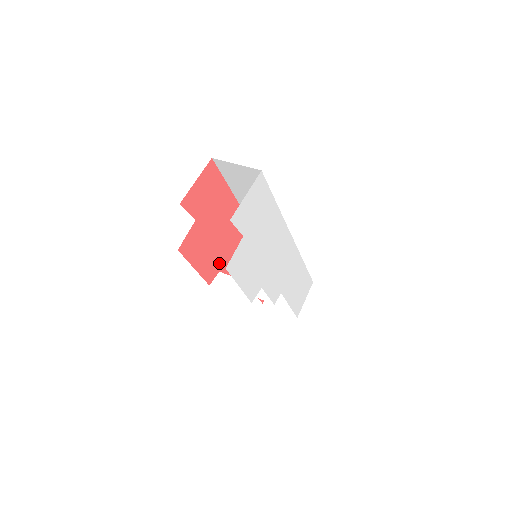
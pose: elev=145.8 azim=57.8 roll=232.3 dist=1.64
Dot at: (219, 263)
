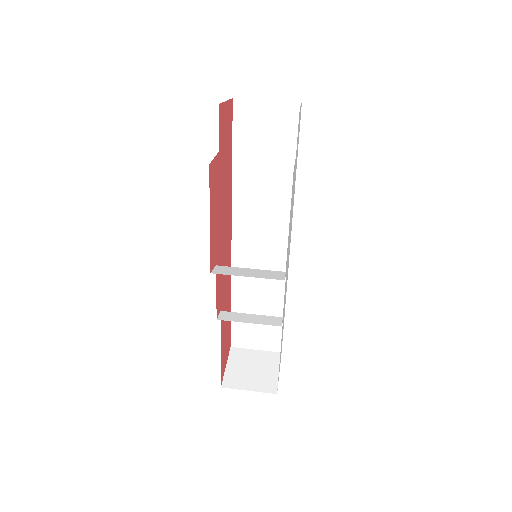
Dot at: (217, 251)
